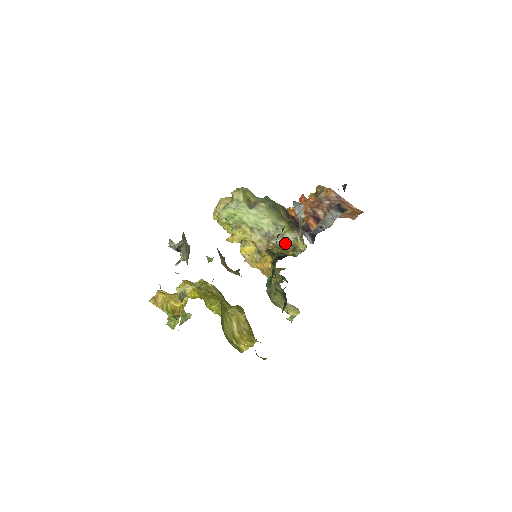
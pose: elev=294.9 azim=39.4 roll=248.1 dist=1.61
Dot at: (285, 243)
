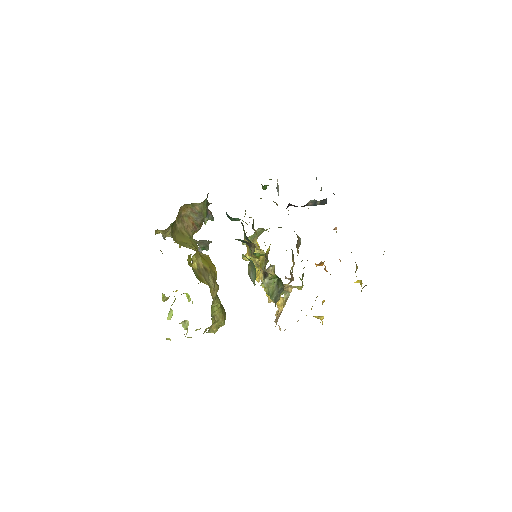
Dot at: occluded
